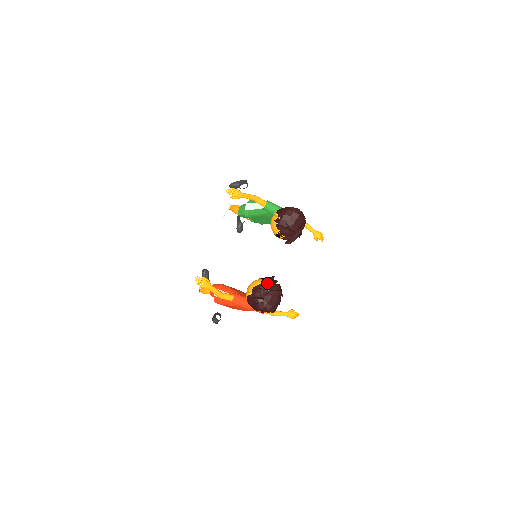
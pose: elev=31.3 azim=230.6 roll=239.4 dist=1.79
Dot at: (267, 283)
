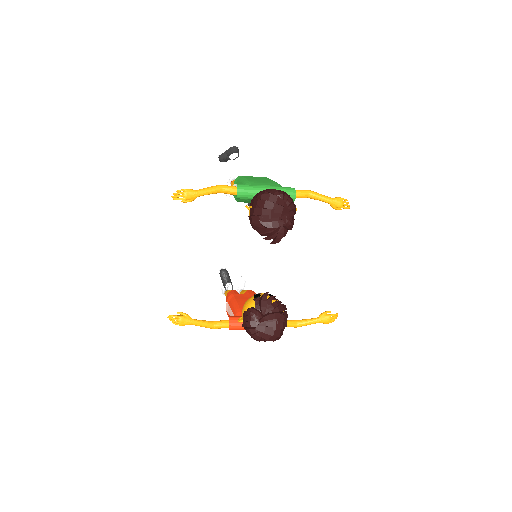
Dot at: (257, 306)
